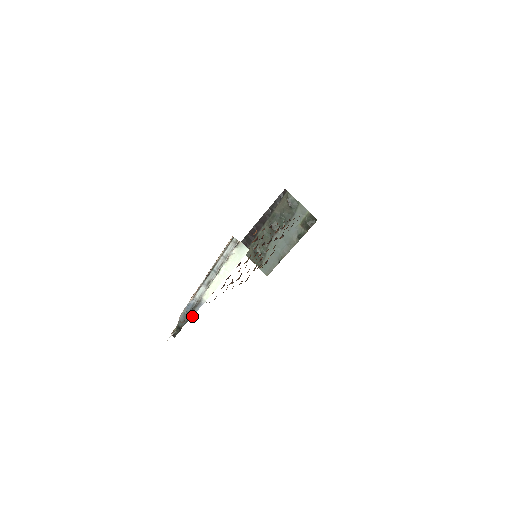
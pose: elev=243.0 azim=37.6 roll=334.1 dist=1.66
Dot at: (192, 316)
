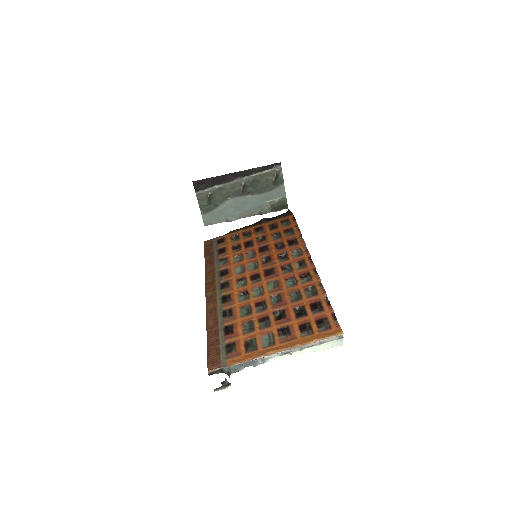
Dot at: (244, 367)
